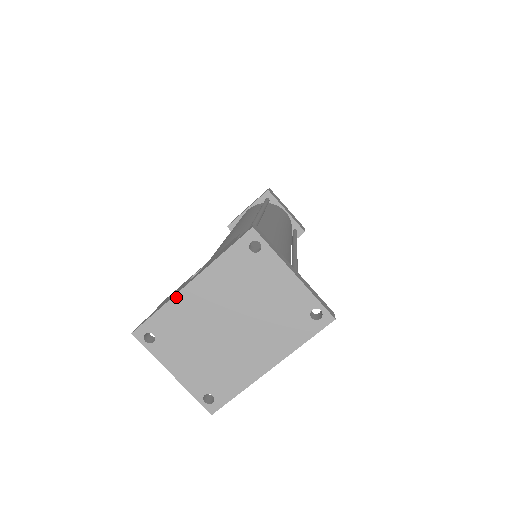
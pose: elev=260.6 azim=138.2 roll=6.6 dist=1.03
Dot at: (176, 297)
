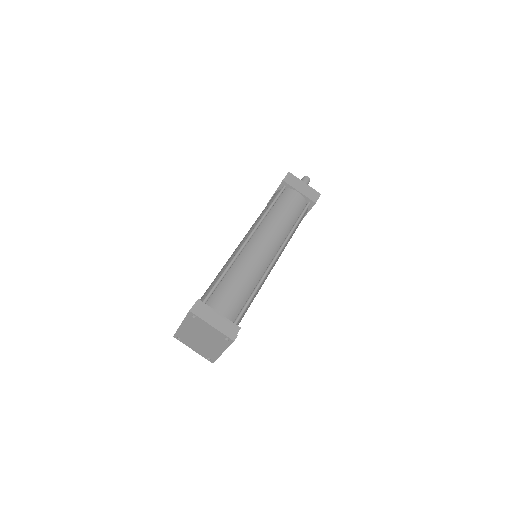
Dot at: (179, 328)
